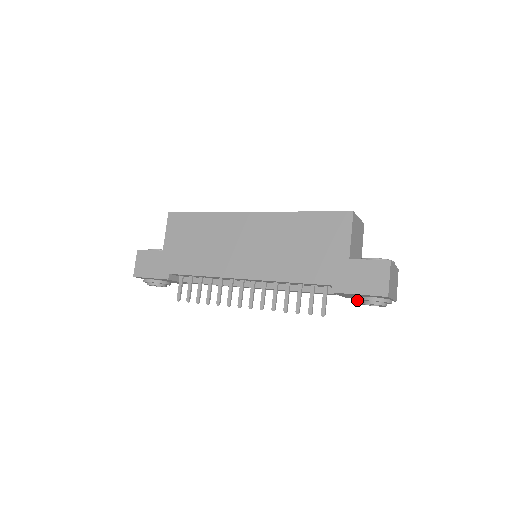
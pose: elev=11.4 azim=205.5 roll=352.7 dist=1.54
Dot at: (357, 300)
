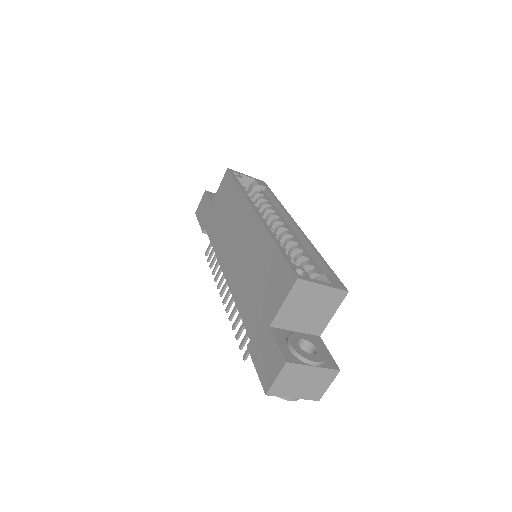
Dot at: occluded
